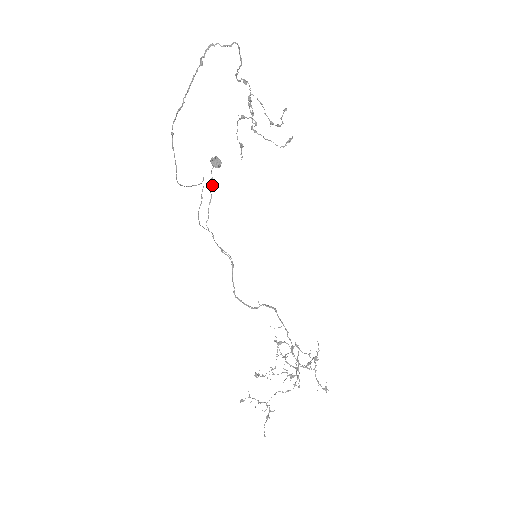
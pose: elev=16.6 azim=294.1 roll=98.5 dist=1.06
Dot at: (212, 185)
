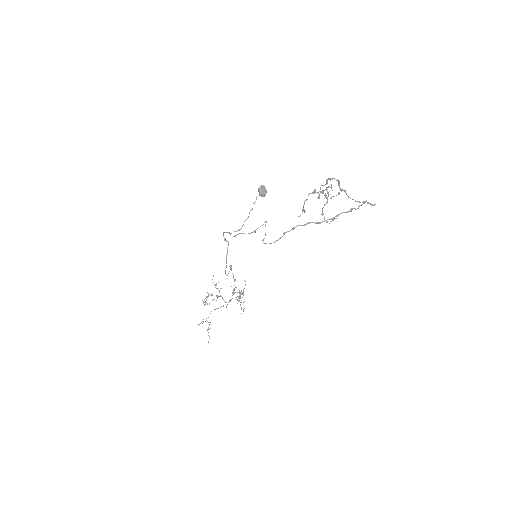
Dot at: occluded
